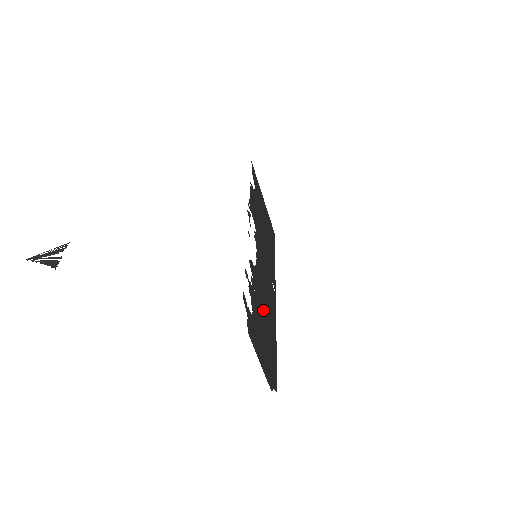
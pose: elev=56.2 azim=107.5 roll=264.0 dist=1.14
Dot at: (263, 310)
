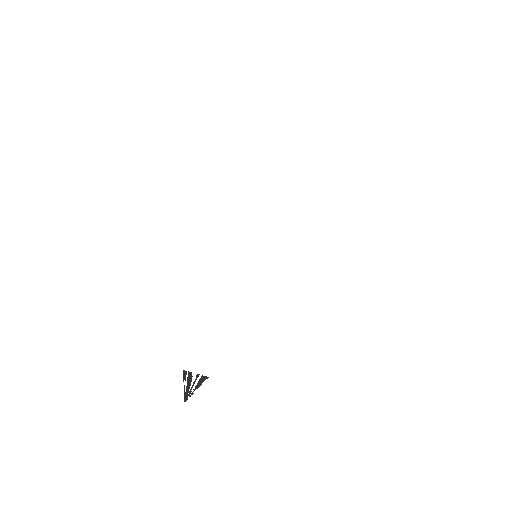
Dot at: occluded
